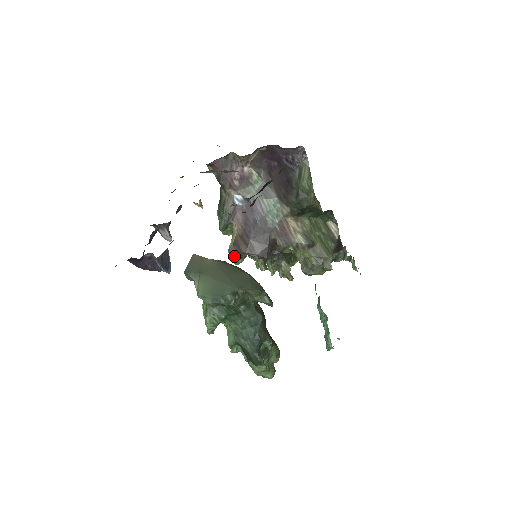
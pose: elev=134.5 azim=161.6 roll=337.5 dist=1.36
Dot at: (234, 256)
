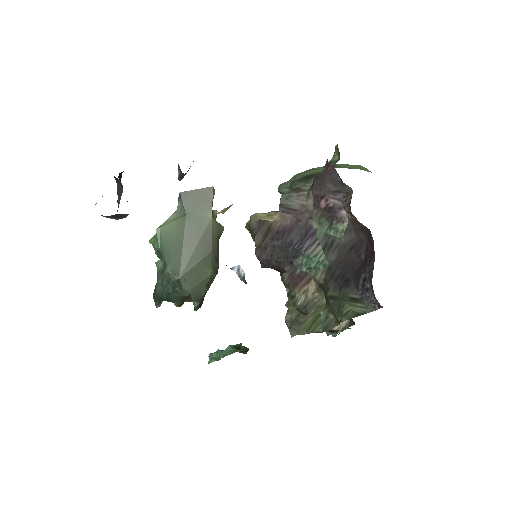
Dot at: (249, 225)
